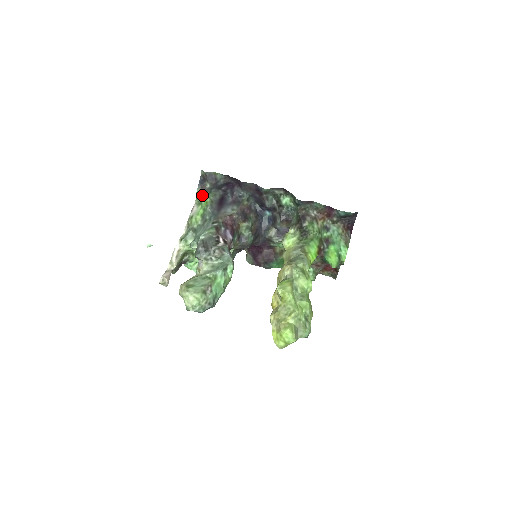
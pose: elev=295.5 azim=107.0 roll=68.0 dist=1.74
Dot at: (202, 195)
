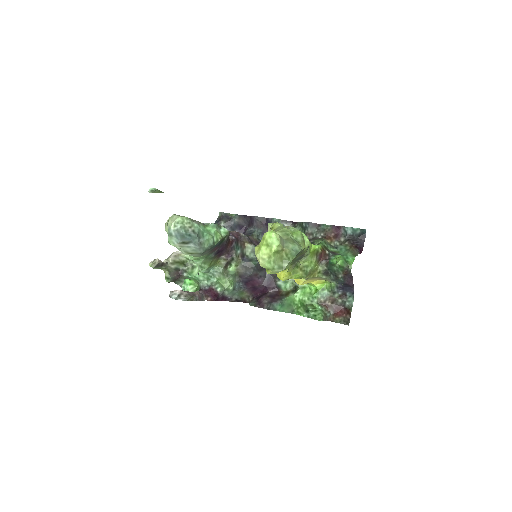
Dot at: occluded
